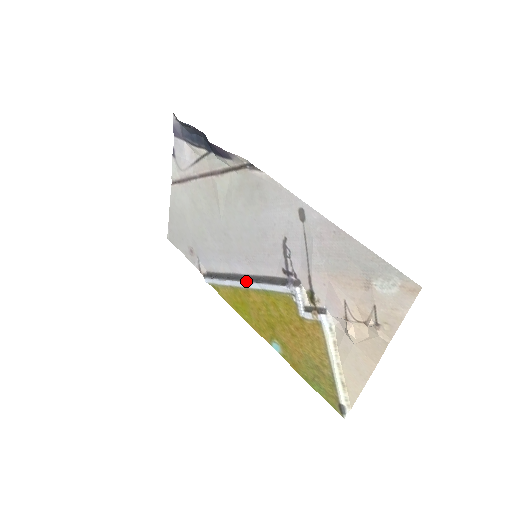
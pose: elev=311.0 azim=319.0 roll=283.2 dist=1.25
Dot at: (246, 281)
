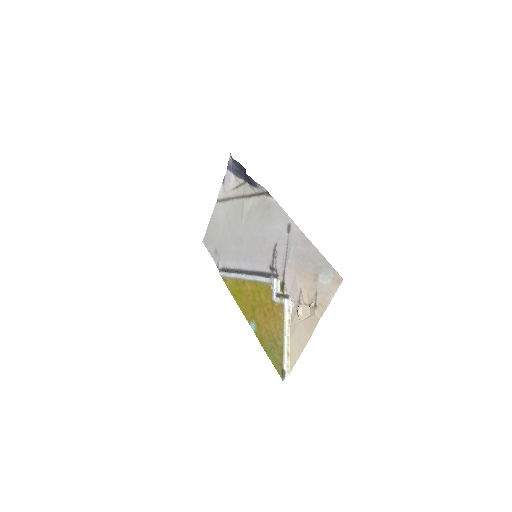
Dot at: (245, 274)
